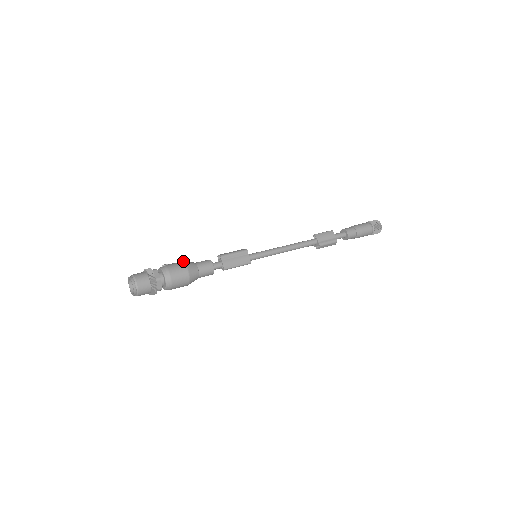
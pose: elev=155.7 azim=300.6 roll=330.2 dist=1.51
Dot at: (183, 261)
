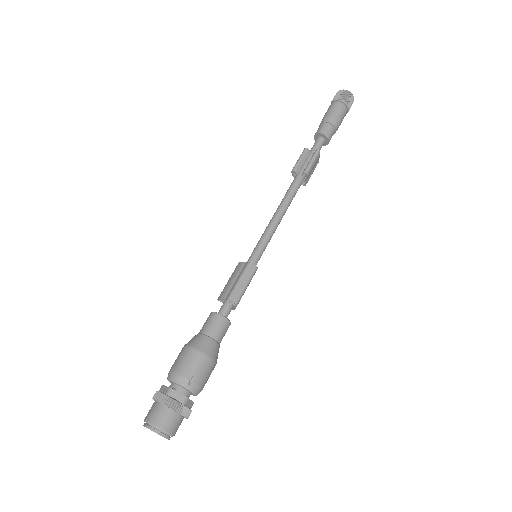
Dot at: (207, 355)
